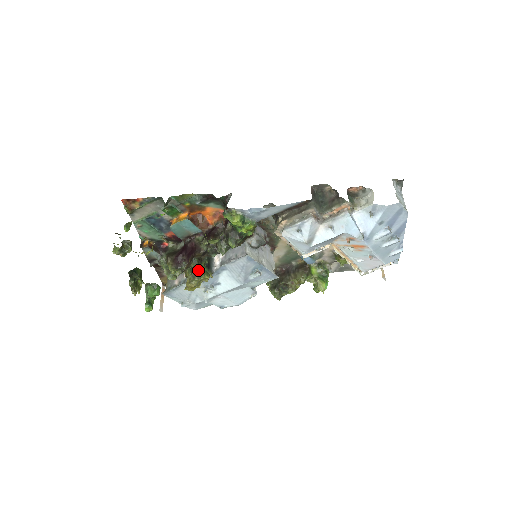
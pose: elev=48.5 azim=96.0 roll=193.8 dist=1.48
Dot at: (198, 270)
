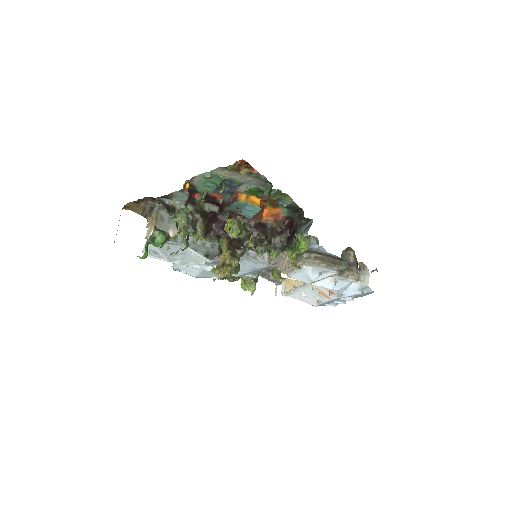
Dot at: occluded
